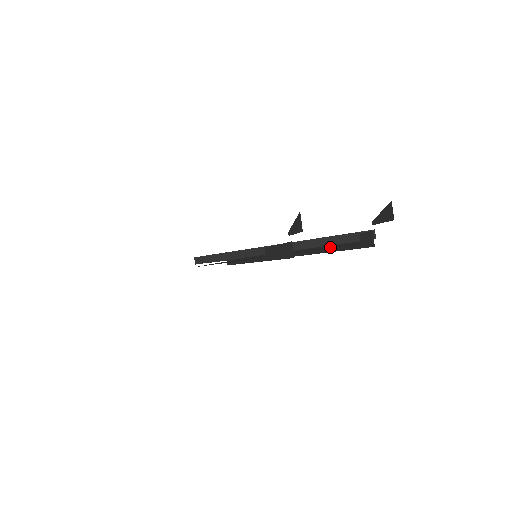
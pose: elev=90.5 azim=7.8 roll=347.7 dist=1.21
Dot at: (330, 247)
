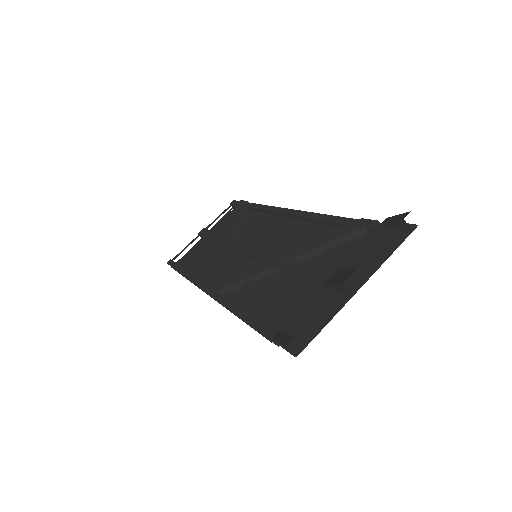
Dot at: occluded
